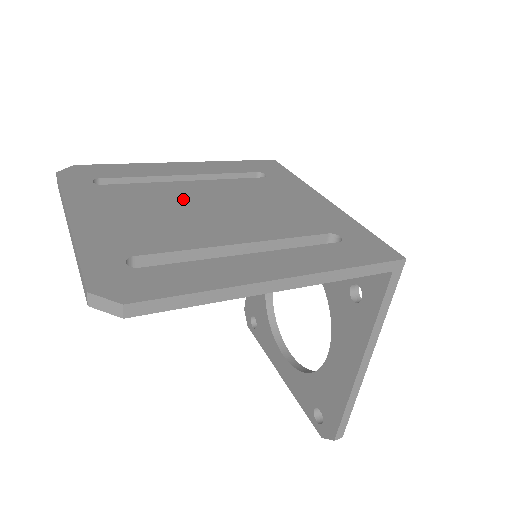
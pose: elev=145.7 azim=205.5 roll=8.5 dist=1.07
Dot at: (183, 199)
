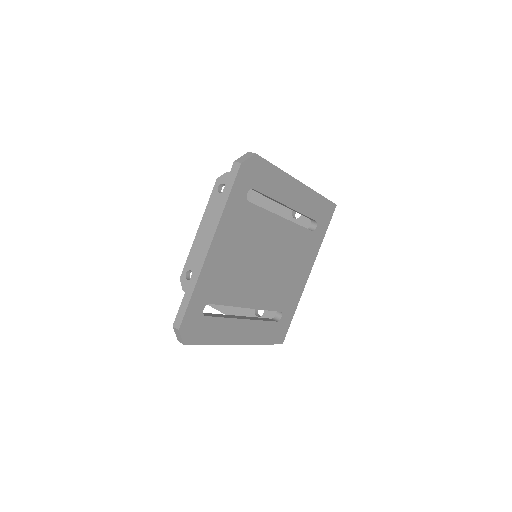
Dot at: (265, 245)
